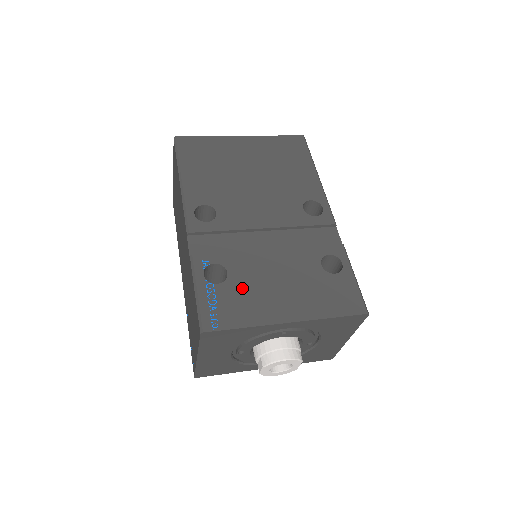
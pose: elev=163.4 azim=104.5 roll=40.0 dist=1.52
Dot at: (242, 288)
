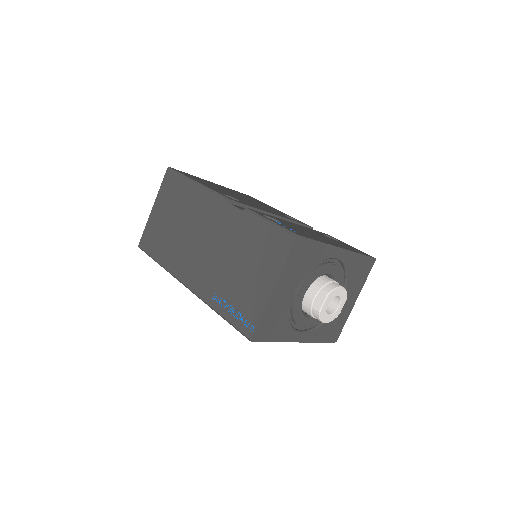
Dot at: (296, 228)
